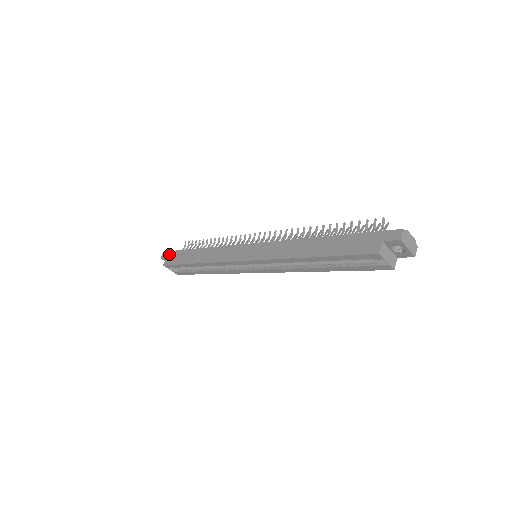
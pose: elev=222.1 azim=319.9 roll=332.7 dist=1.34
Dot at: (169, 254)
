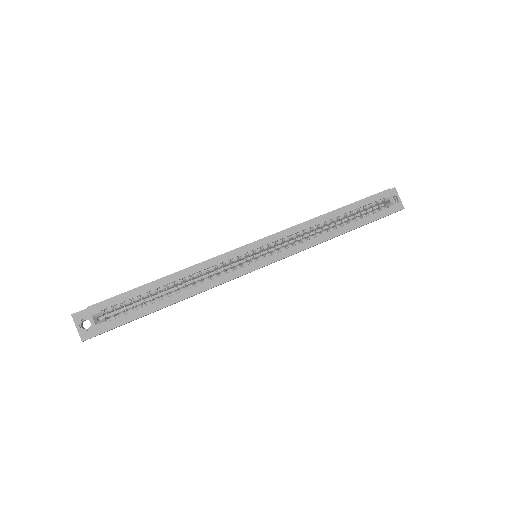
Dot at: occluded
